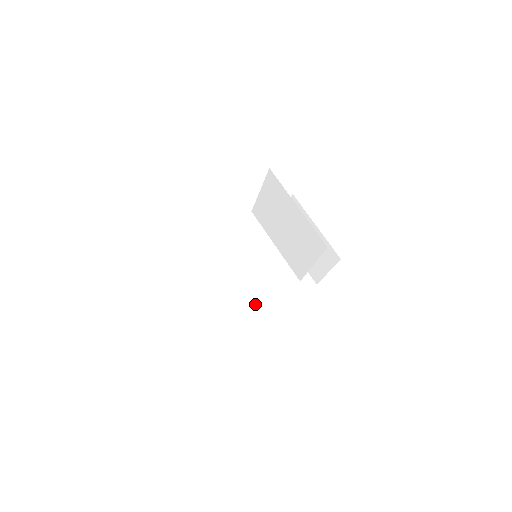
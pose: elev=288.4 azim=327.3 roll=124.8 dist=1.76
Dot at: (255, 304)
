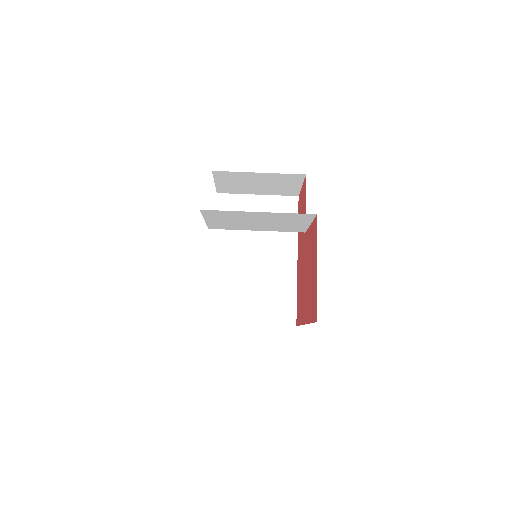
Dot at: (283, 269)
